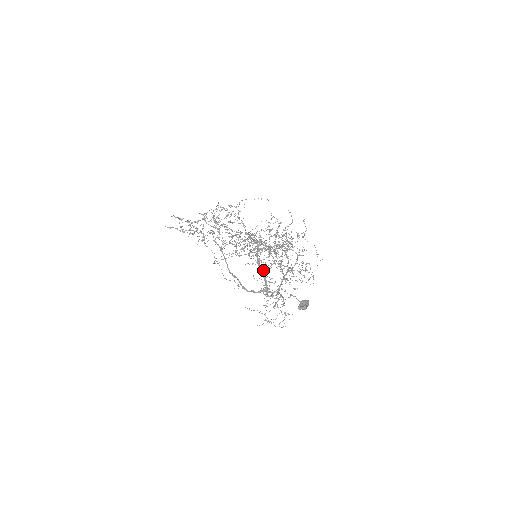
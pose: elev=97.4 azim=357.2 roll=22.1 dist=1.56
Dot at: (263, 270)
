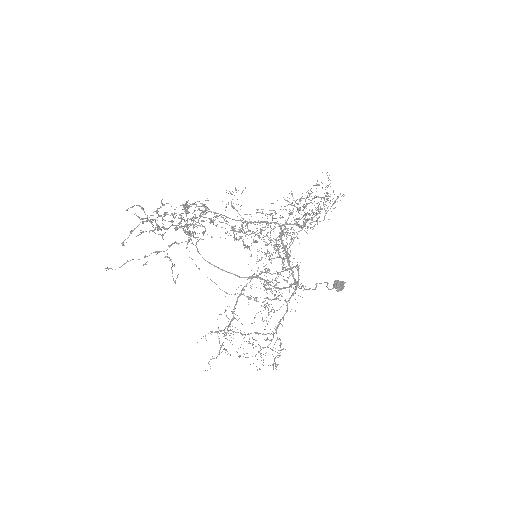
Dot at: (288, 257)
